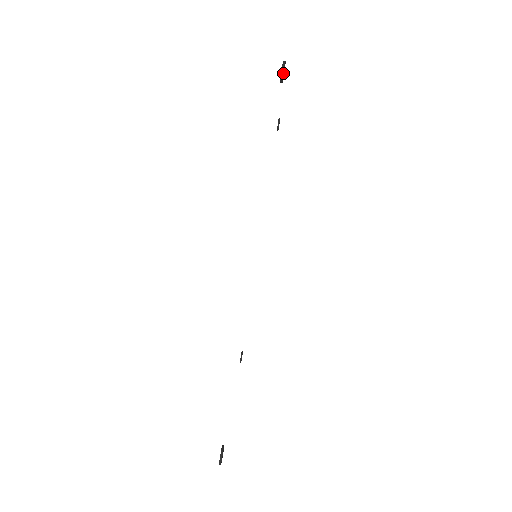
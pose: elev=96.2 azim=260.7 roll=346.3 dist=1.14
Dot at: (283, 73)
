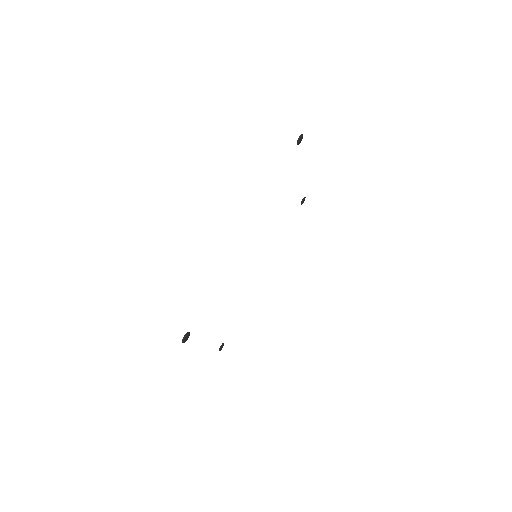
Dot at: (299, 138)
